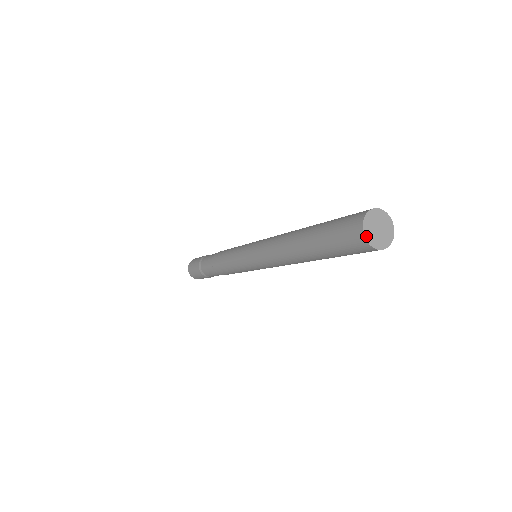
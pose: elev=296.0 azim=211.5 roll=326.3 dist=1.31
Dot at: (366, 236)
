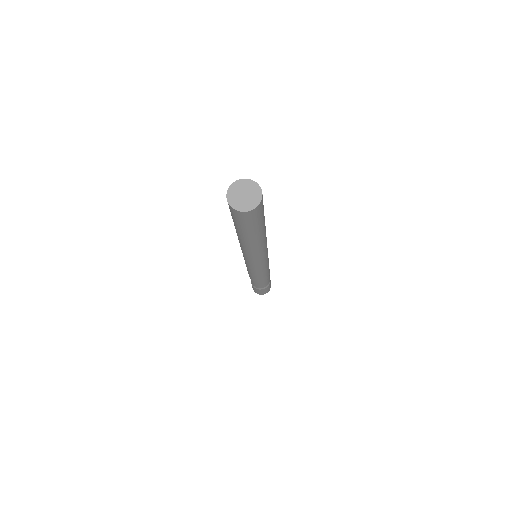
Dot at: (236, 208)
